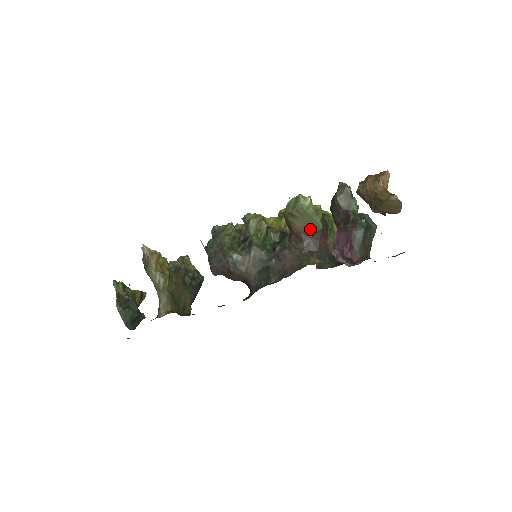
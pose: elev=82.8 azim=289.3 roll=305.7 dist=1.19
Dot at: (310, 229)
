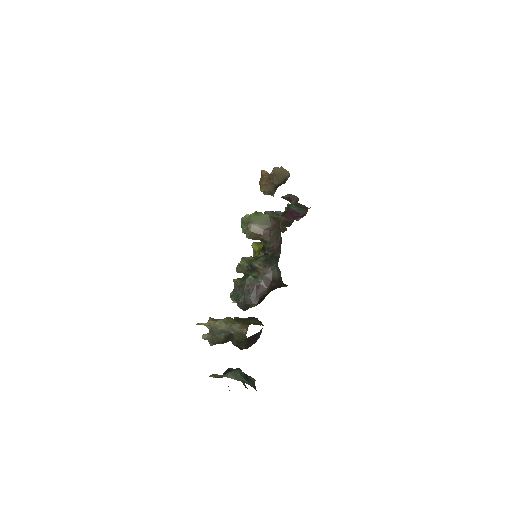
Dot at: (265, 222)
